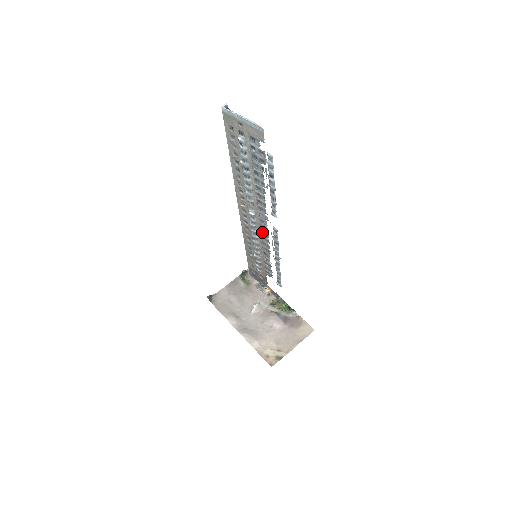
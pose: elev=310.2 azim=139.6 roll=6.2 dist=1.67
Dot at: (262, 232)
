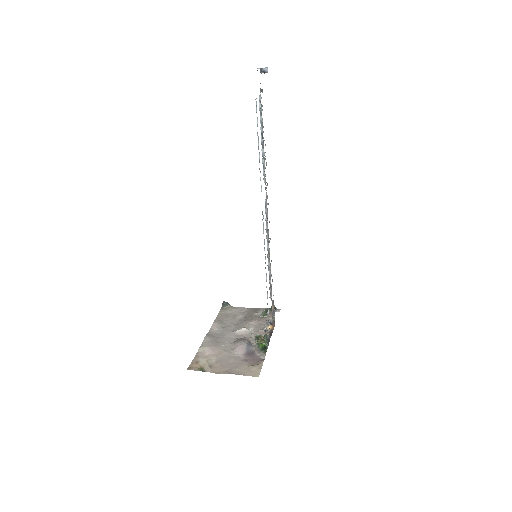
Dot at: (268, 229)
